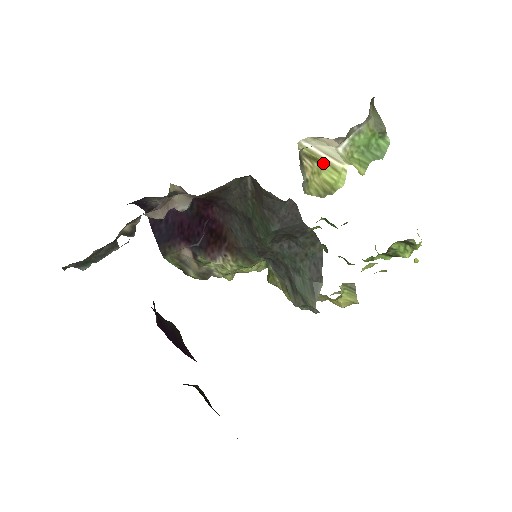
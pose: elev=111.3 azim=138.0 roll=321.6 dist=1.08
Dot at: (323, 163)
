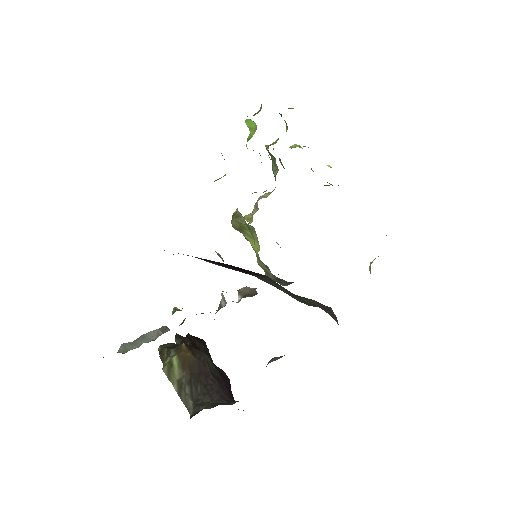
Dot at: occluded
